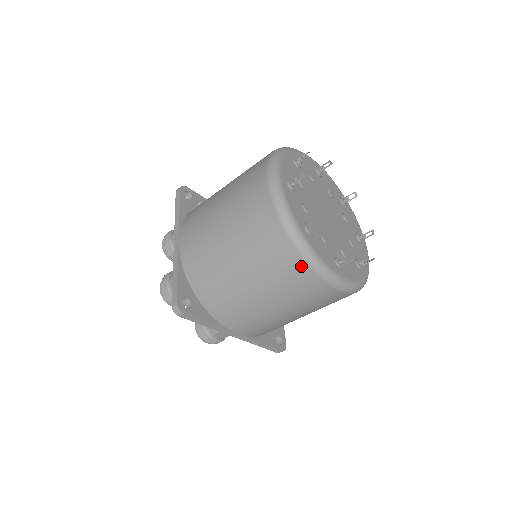
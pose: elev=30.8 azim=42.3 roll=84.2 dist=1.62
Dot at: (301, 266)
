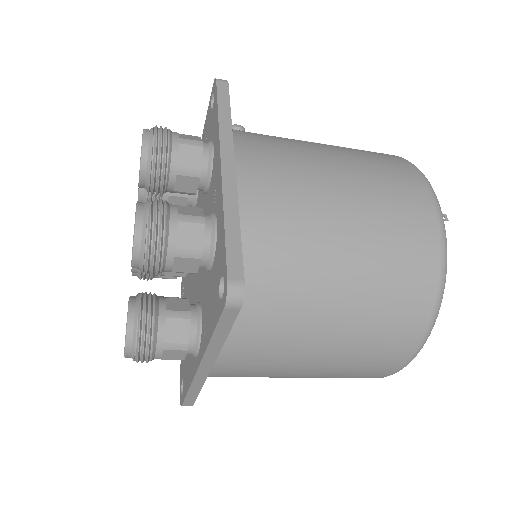
Dot at: (418, 330)
